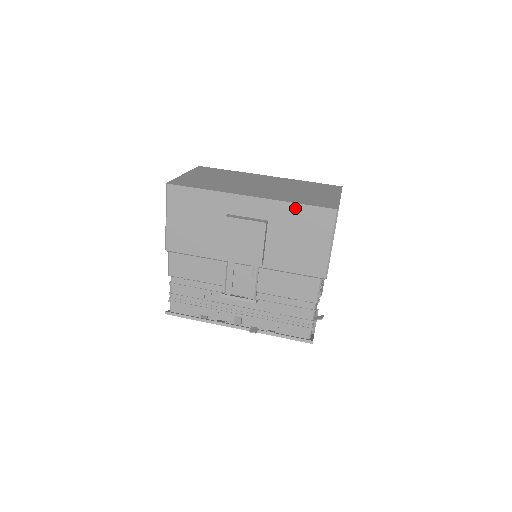
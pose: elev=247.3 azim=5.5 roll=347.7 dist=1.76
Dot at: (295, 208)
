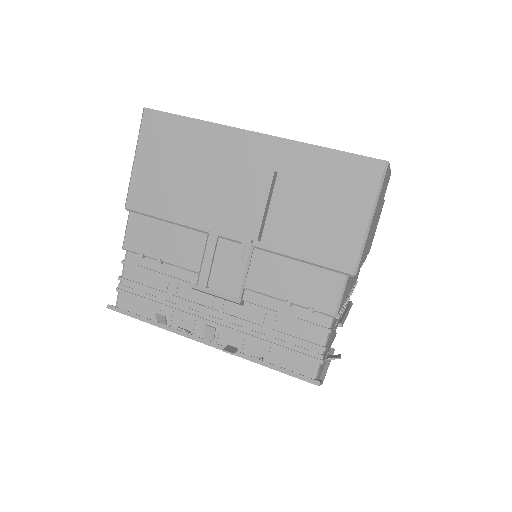
Dot at: (321, 155)
